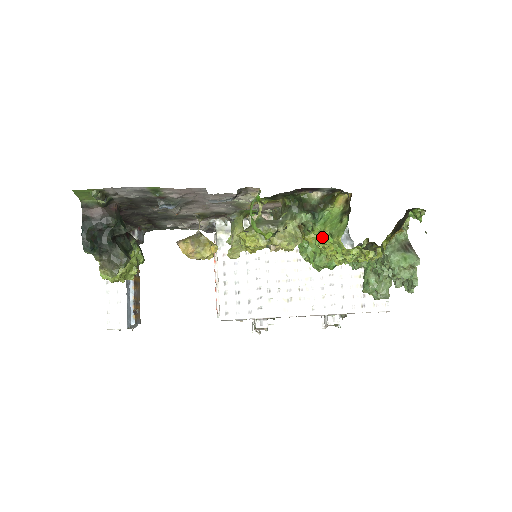
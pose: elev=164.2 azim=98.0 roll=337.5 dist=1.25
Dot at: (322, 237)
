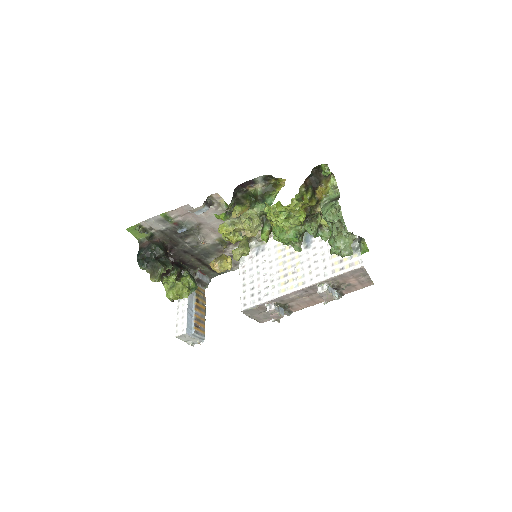
Dot at: (265, 211)
